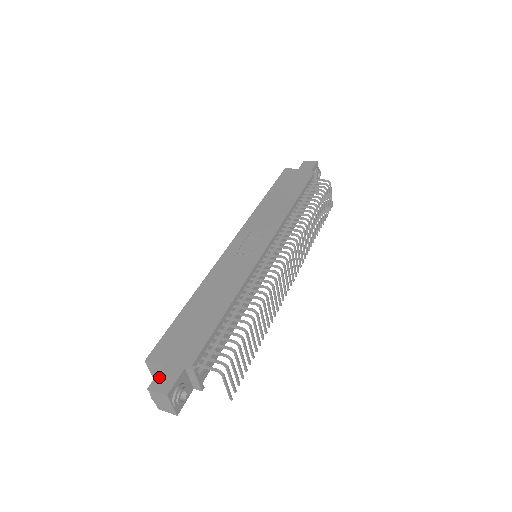
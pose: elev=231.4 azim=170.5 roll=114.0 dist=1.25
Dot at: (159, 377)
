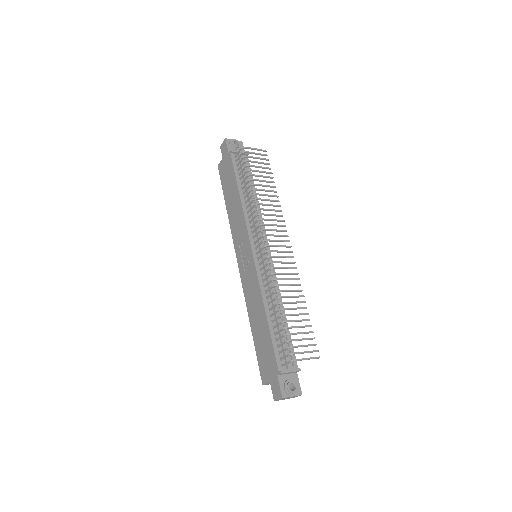
Dot at: (273, 390)
